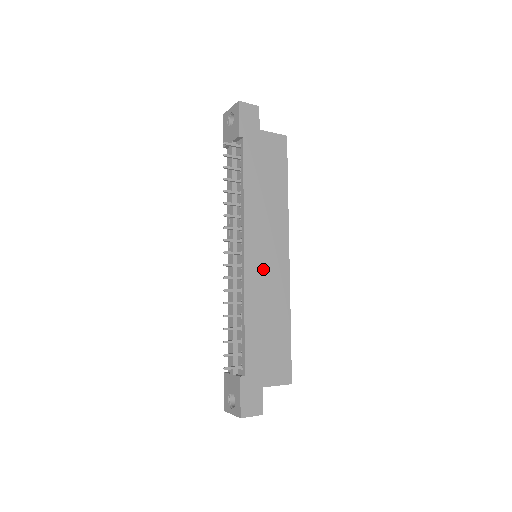
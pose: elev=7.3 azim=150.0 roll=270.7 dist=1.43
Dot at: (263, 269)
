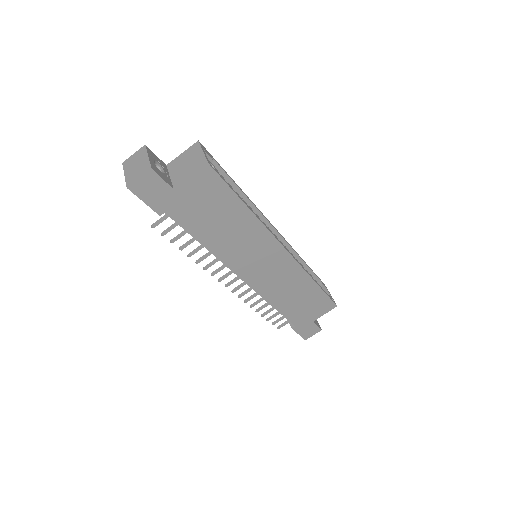
Dot at: (267, 275)
